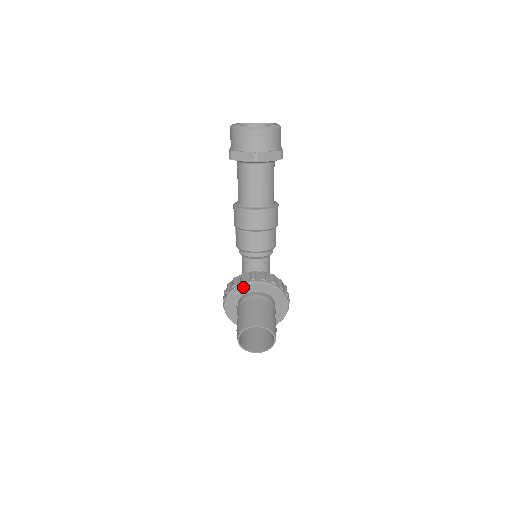
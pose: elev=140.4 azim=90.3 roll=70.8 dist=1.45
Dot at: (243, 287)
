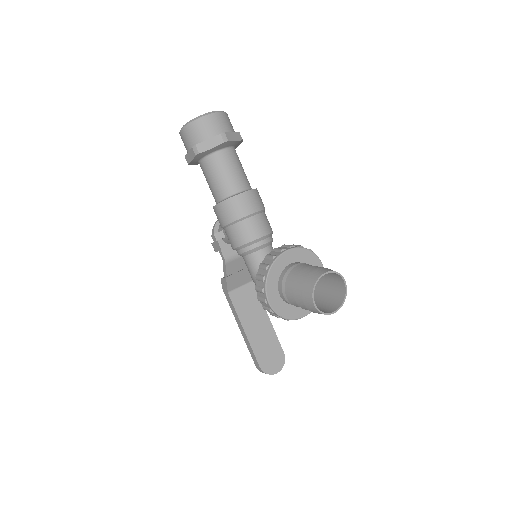
Dot at: (278, 262)
